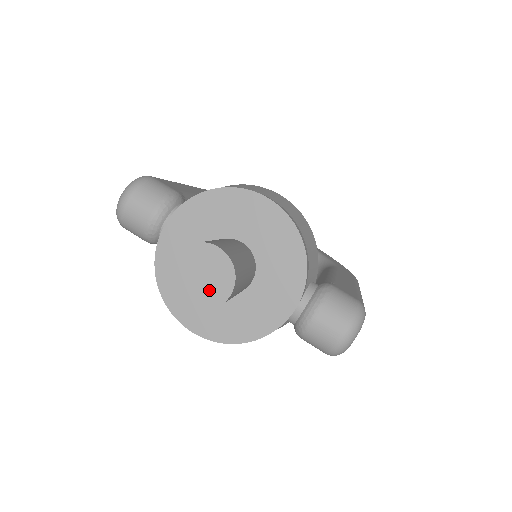
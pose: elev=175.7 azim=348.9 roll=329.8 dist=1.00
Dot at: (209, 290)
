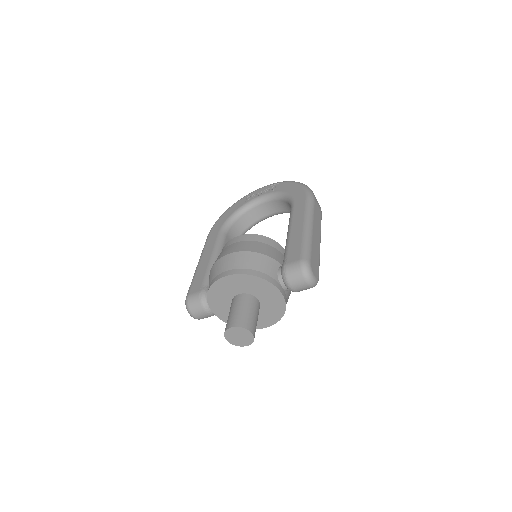
Dot at: (246, 338)
